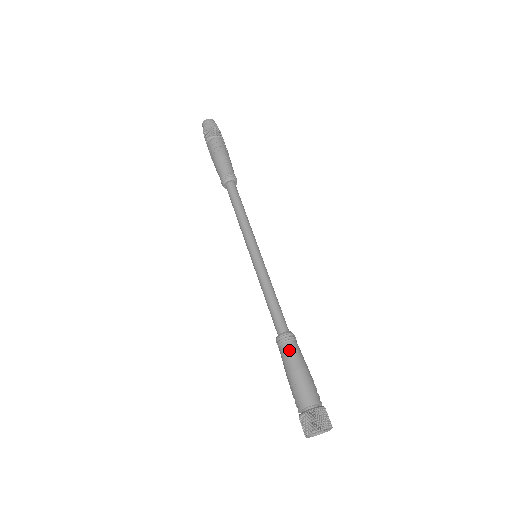
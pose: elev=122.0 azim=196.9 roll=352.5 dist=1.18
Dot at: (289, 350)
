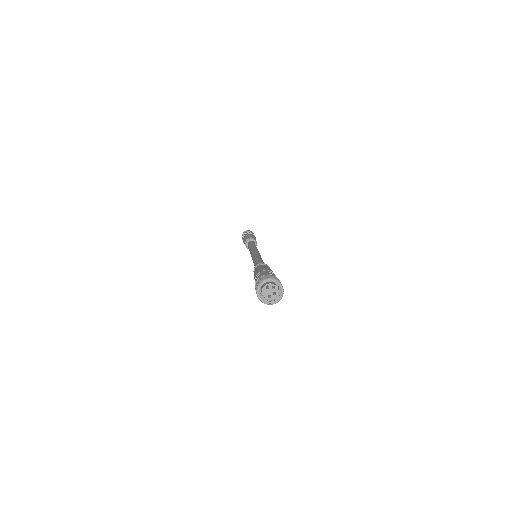
Dot at: (260, 266)
